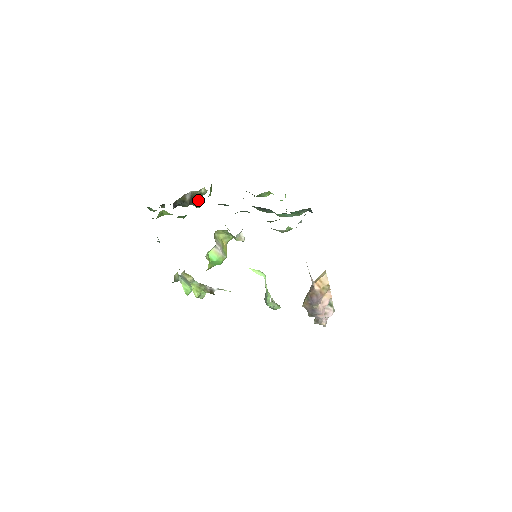
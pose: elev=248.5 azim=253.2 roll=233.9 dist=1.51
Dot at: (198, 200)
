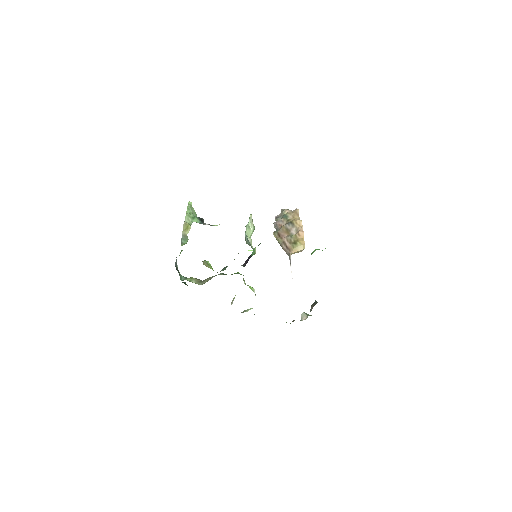
Dot at: occluded
